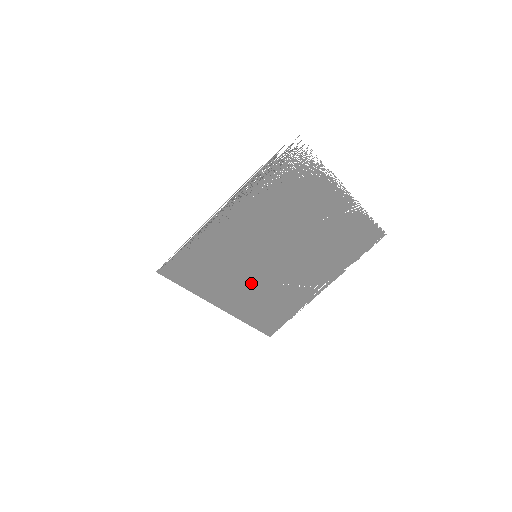
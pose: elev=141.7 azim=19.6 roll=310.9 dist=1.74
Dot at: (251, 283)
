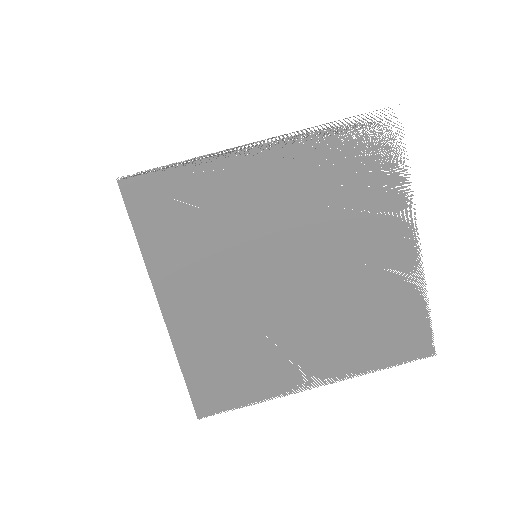
Dot at: (225, 298)
